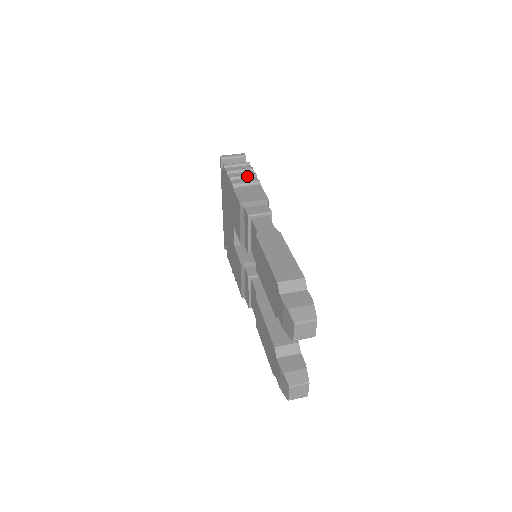
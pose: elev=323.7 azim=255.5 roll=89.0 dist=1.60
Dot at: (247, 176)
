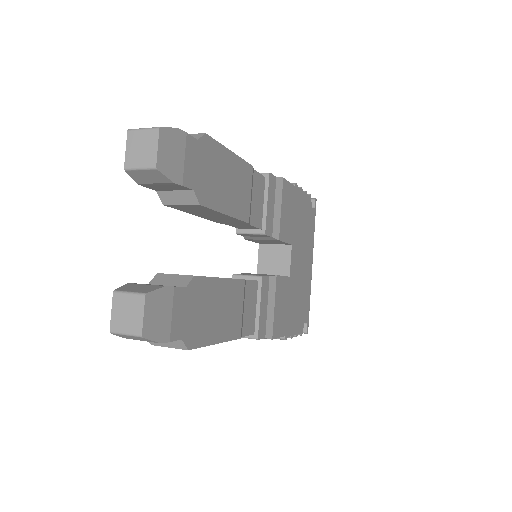
Dot at: occluded
